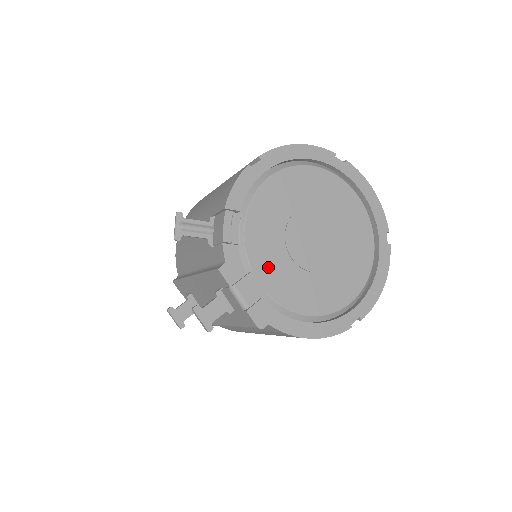
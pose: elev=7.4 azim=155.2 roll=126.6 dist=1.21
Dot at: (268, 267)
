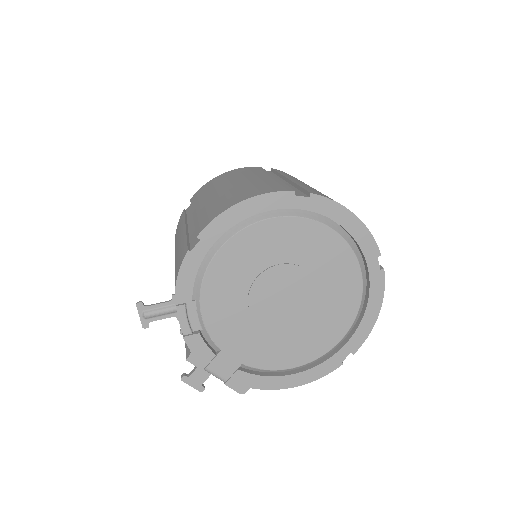
Dot at: (237, 341)
